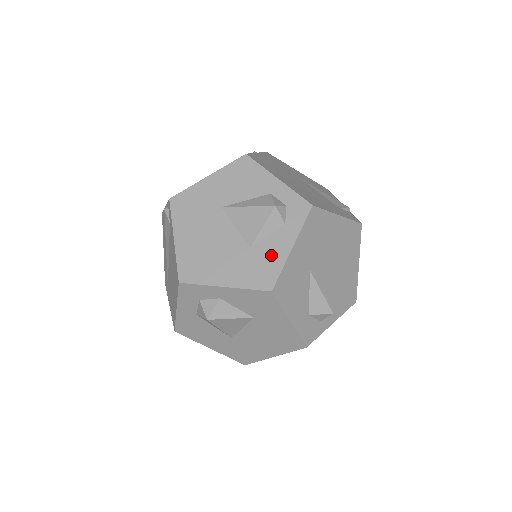
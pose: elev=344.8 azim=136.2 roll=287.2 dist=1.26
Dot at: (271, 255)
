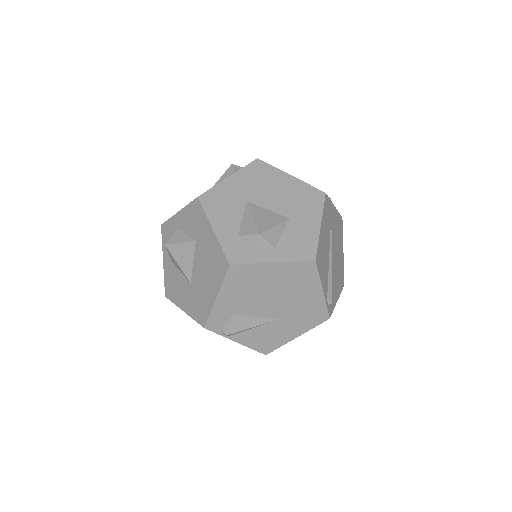
Dot at: occluded
